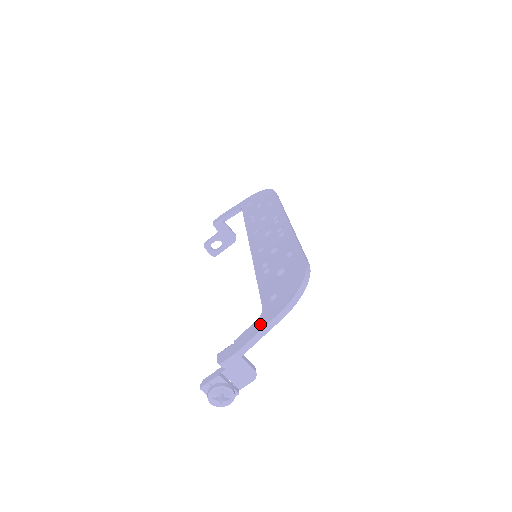
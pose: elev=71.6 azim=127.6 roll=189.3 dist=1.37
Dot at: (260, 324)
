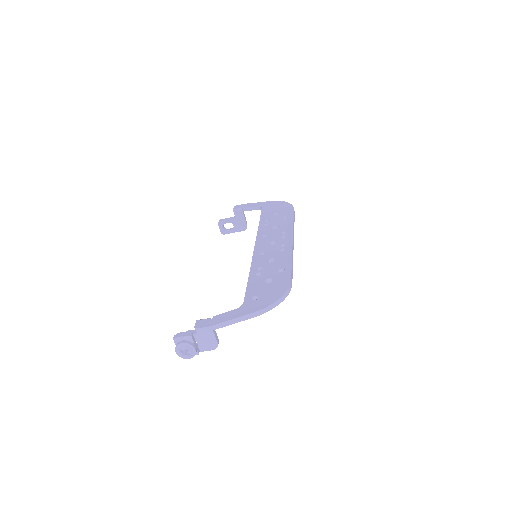
Dot at: (237, 313)
